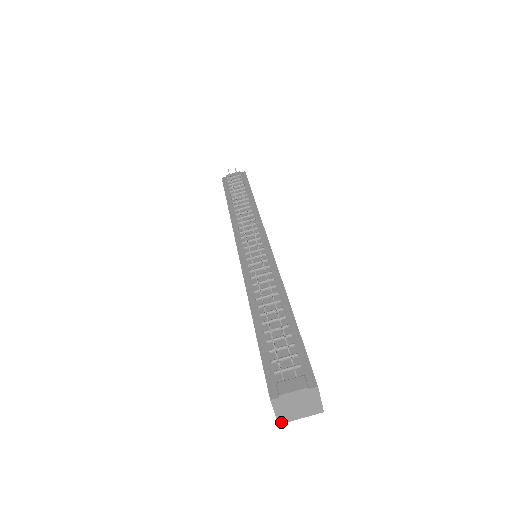
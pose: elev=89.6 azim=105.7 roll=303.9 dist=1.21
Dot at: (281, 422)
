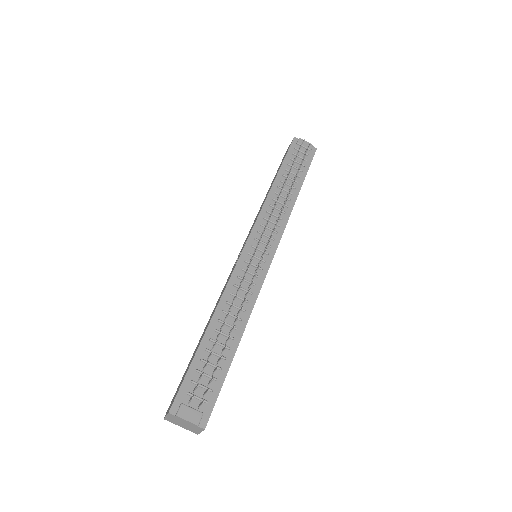
Dot at: (166, 419)
